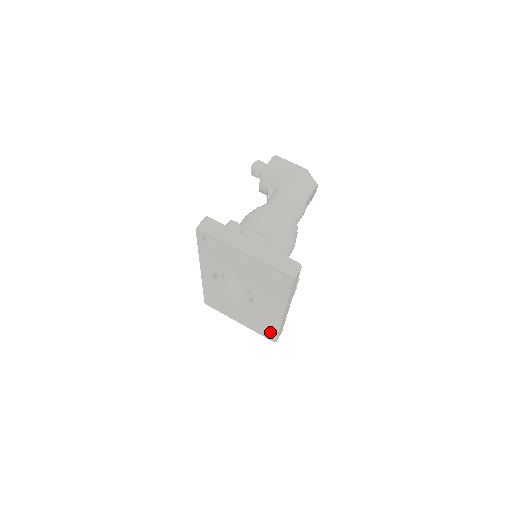
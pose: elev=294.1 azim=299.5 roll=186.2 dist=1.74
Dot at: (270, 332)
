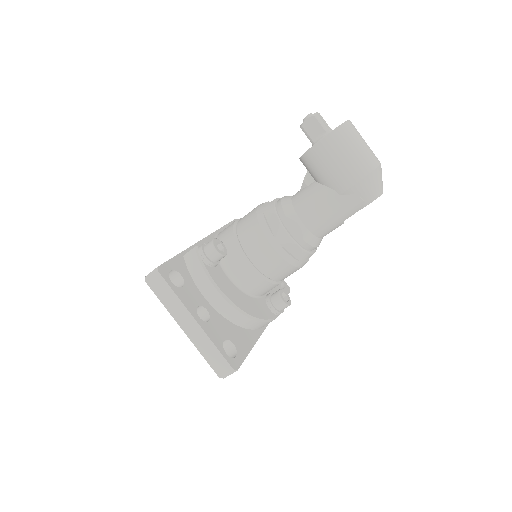
Dot at: occluded
